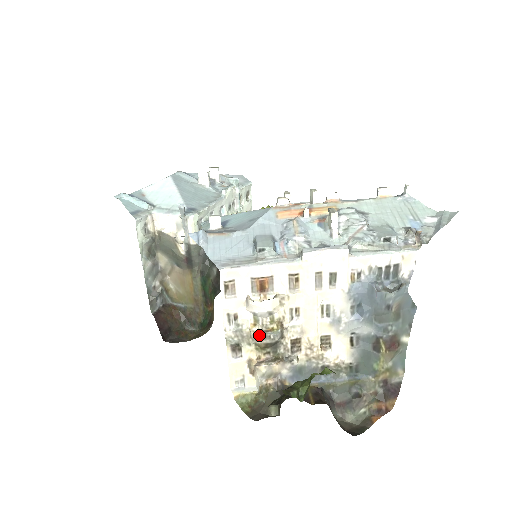
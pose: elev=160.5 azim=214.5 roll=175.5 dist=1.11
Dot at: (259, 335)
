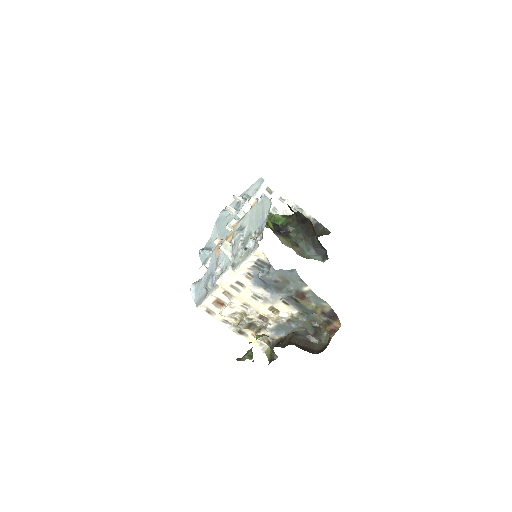
Dot at: (238, 325)
